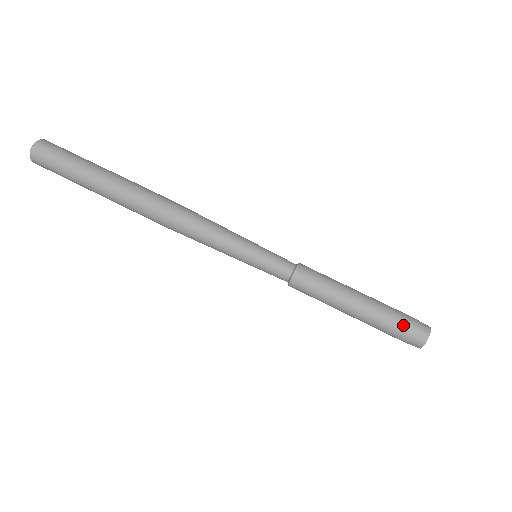
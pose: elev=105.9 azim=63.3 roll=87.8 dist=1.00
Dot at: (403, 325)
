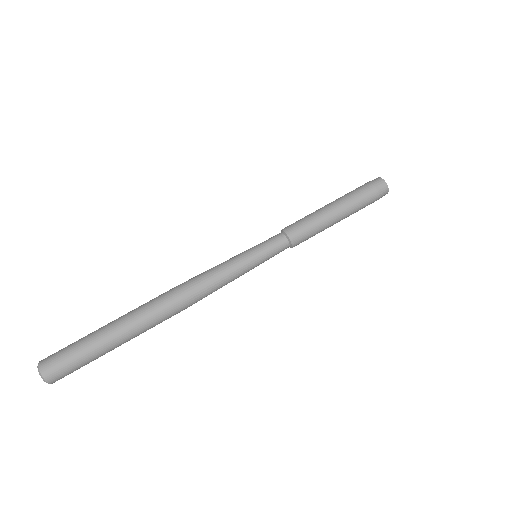
Dot at: (366, 189)
